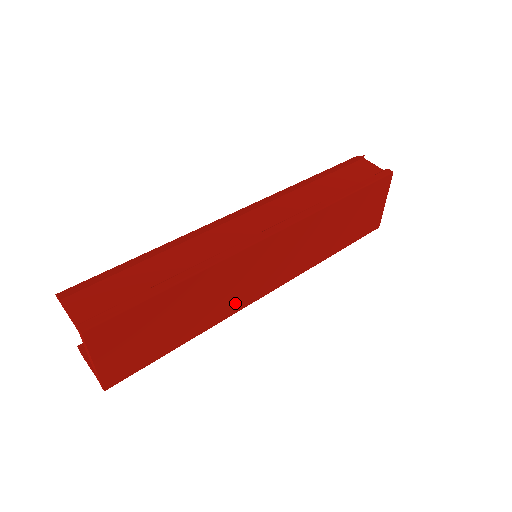
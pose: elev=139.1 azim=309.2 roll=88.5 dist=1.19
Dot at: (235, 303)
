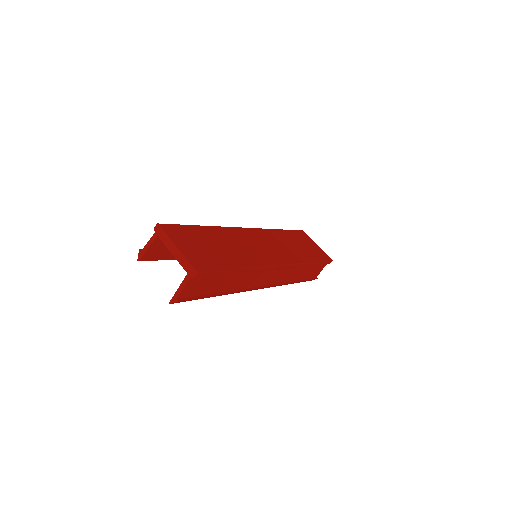
Dot at: (259, 259)
